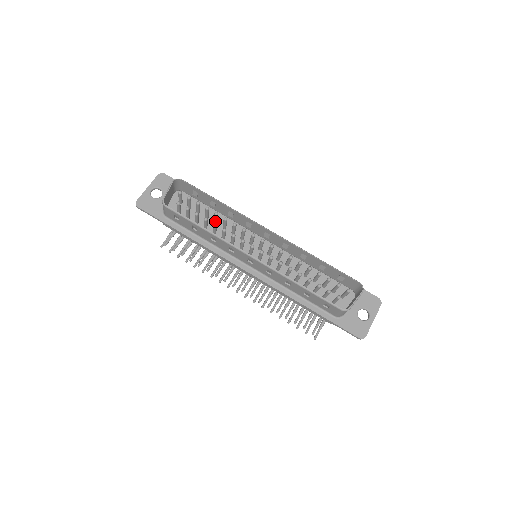
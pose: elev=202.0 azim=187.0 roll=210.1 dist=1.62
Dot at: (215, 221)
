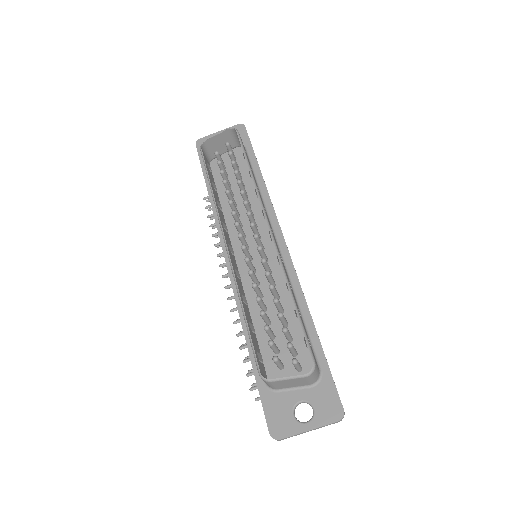
Dot at: occluded
